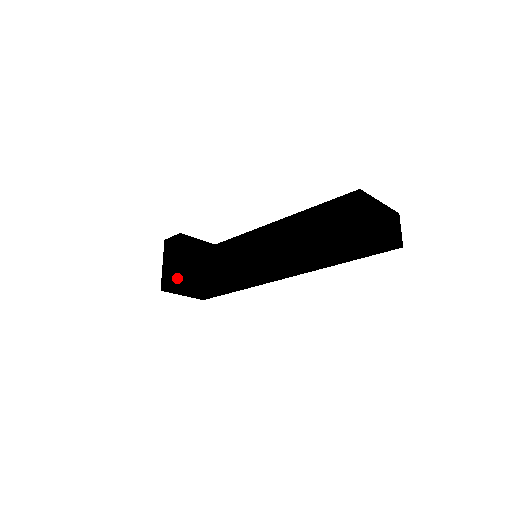
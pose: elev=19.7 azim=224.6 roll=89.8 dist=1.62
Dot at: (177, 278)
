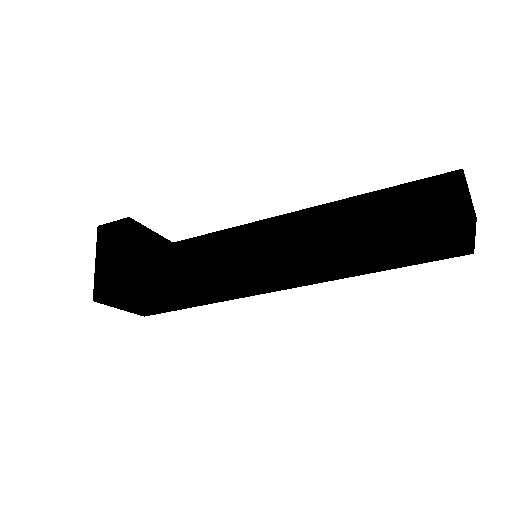
Dot at: (127, 283)
